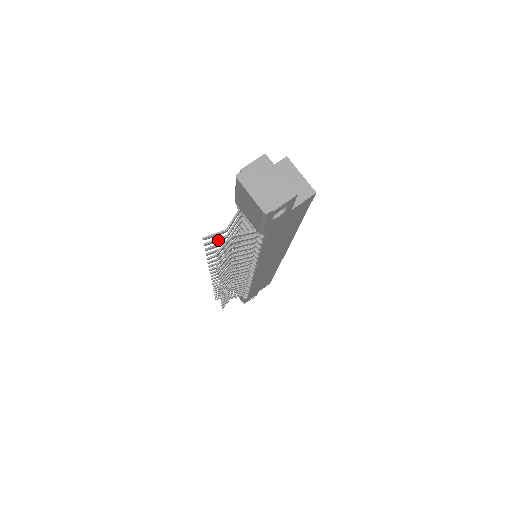
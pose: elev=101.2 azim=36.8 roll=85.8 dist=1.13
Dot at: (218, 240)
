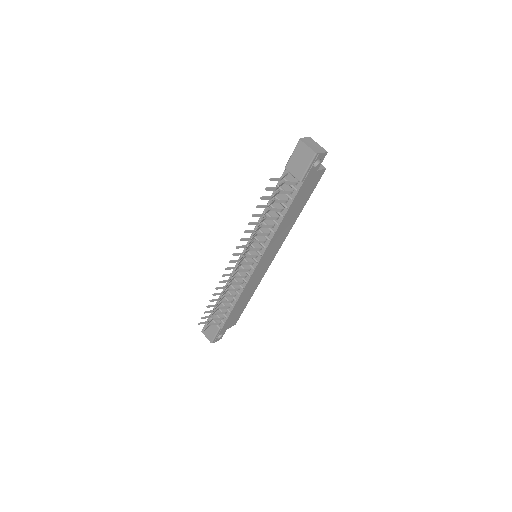
Dot at: (272, 189)
